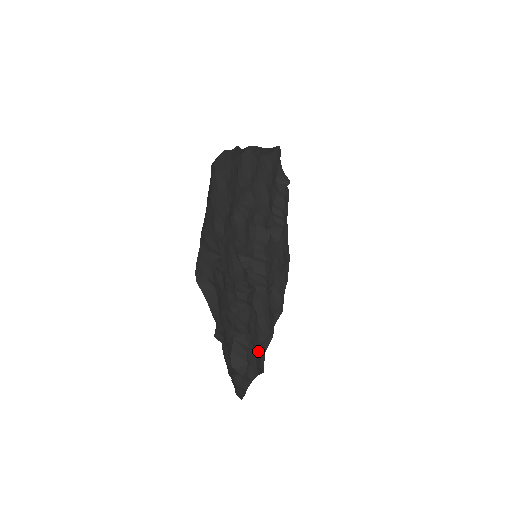
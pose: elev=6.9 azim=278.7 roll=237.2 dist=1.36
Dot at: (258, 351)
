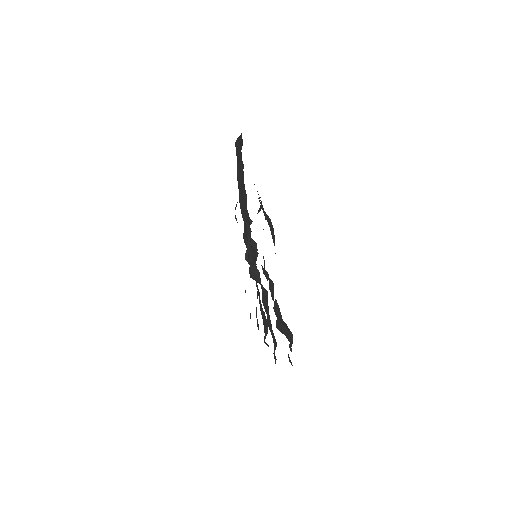
Dot at: occluded
